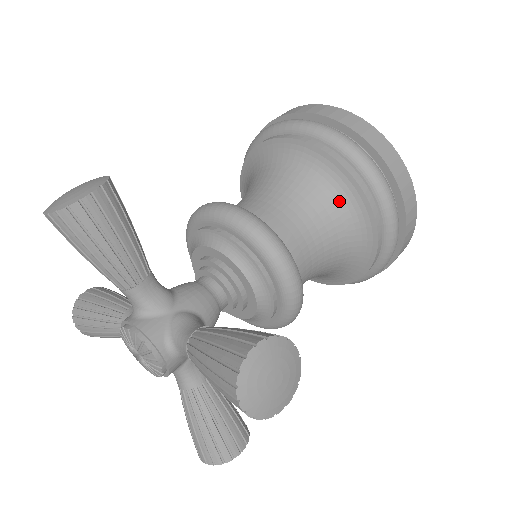
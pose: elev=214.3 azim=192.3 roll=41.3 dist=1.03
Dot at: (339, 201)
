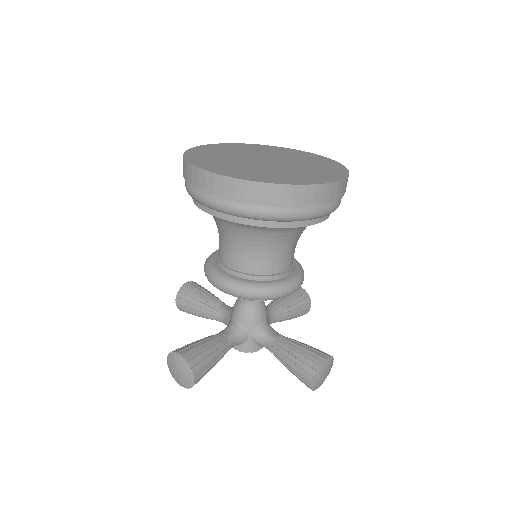
Dot at: (291, 230)
